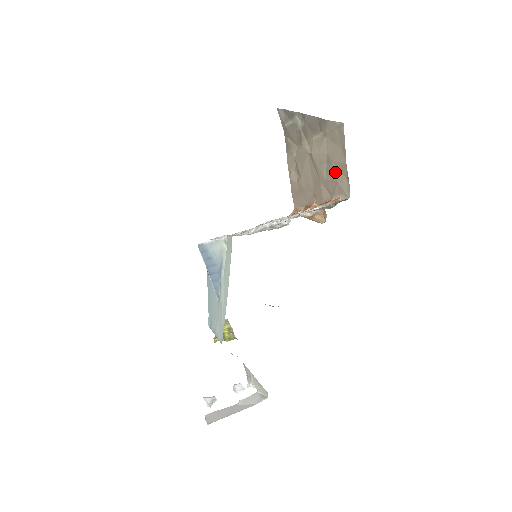
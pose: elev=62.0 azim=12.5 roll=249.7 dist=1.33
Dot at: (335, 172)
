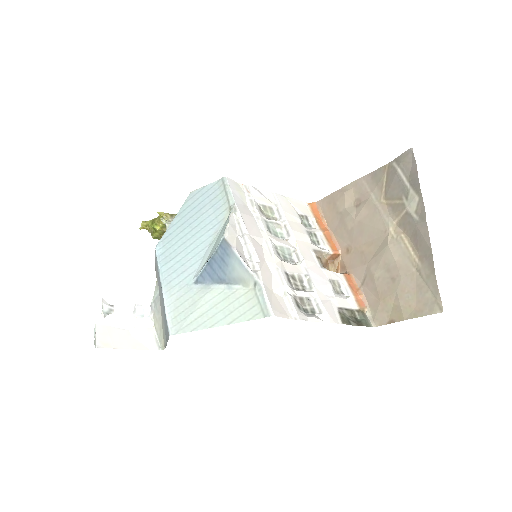
Dot at: (388, 297)
